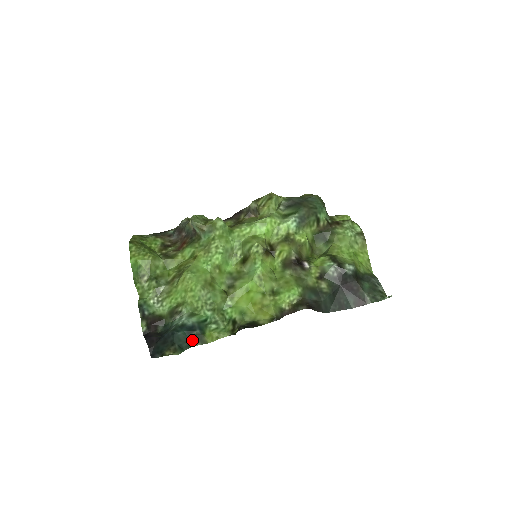
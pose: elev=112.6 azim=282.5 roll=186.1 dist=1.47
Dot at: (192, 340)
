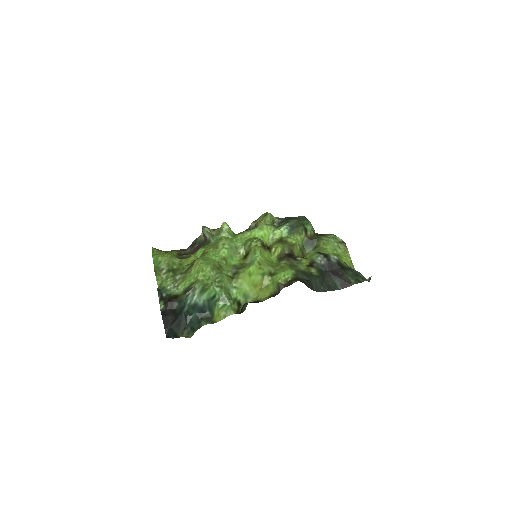
Dot at: (203, 321)
